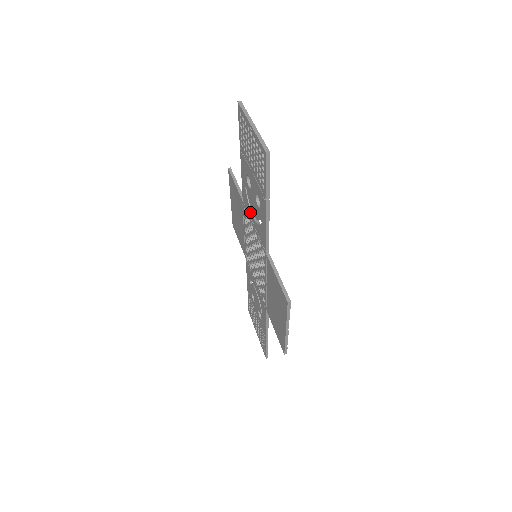
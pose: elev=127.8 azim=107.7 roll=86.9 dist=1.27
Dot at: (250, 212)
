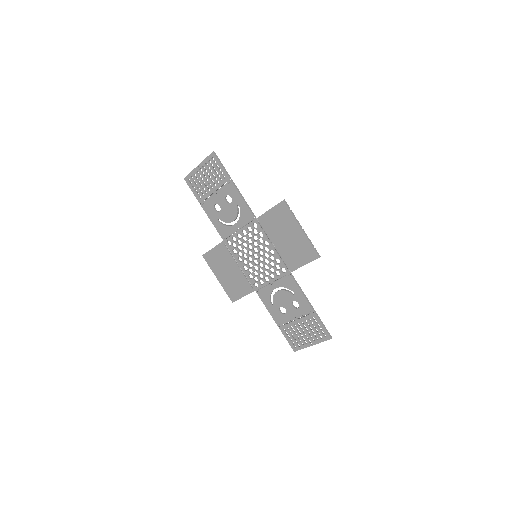
Dot at: (231, 228)
